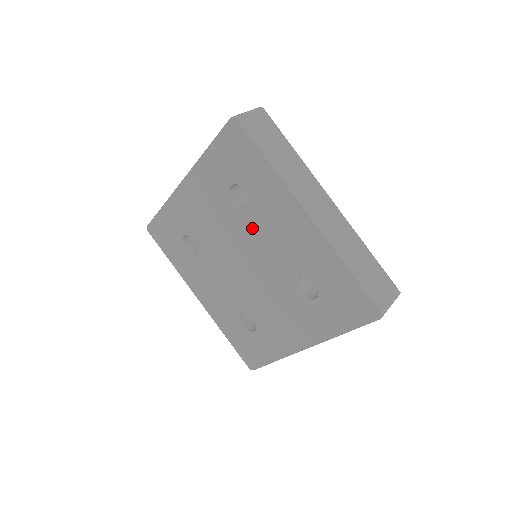
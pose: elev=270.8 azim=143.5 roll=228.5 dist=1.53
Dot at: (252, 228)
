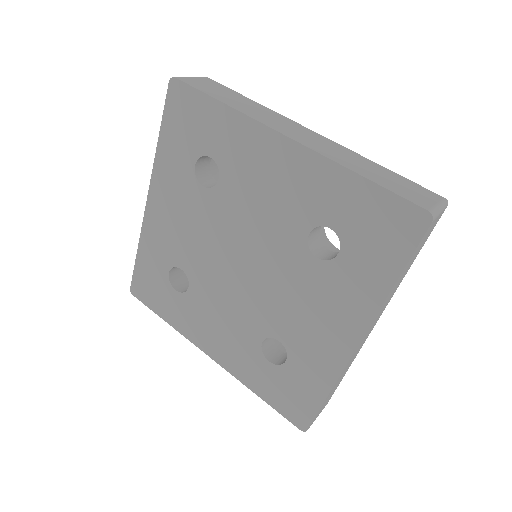
Dot at: (295, 270)
